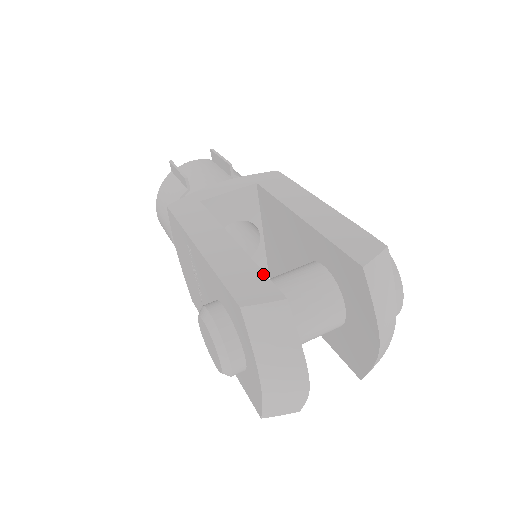
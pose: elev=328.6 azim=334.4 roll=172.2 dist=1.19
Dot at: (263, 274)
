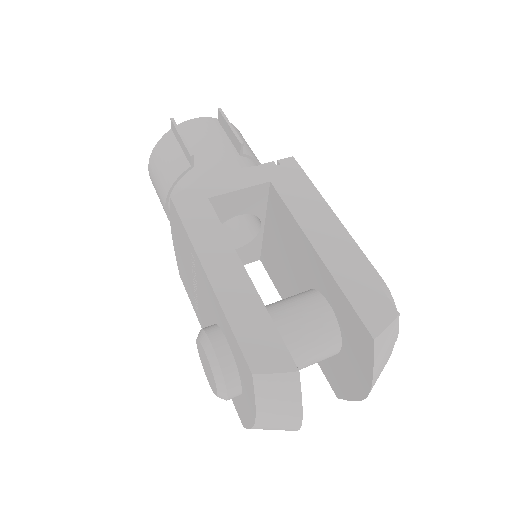
Dot at: (276, 330)
